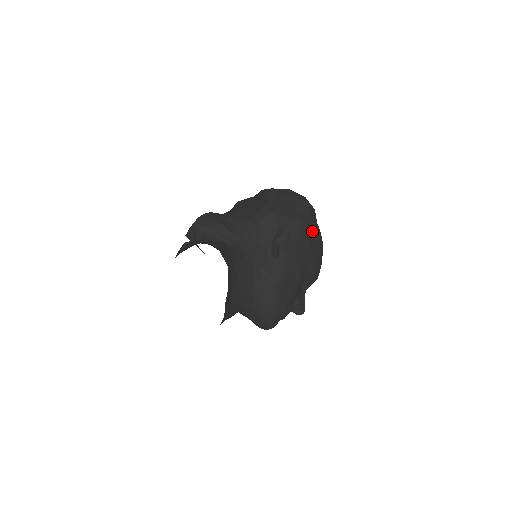
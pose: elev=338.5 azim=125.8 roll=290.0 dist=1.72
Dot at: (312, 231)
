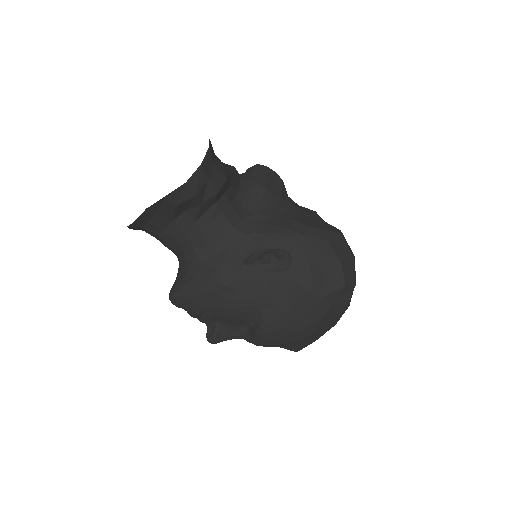
Dot at: (309, 305)
